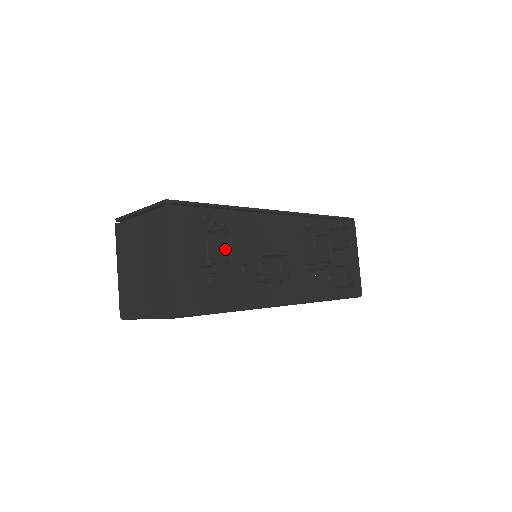
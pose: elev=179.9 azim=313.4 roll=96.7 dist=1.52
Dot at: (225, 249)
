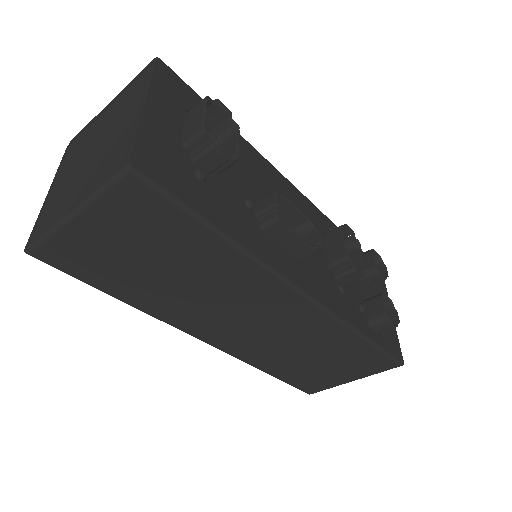
Dot at: (227, 151)
